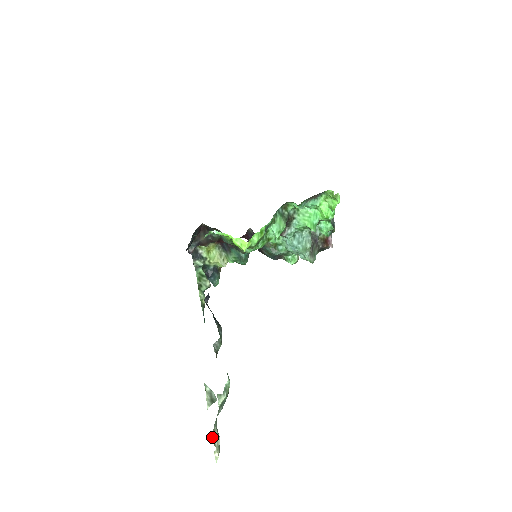
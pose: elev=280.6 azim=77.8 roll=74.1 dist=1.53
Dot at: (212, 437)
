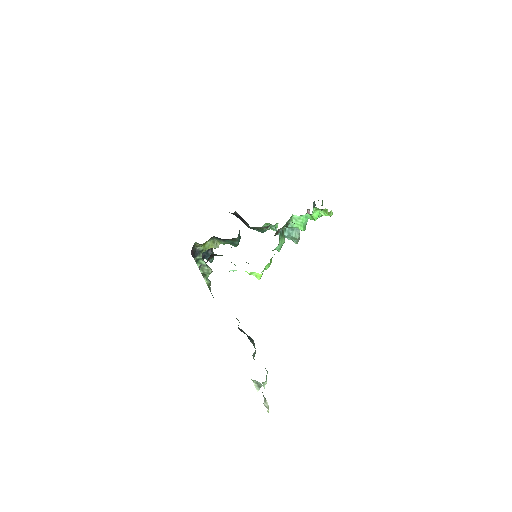
Dot at: (264, 404)
